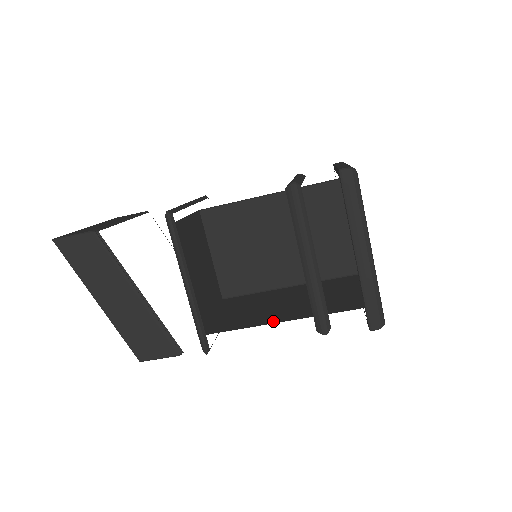
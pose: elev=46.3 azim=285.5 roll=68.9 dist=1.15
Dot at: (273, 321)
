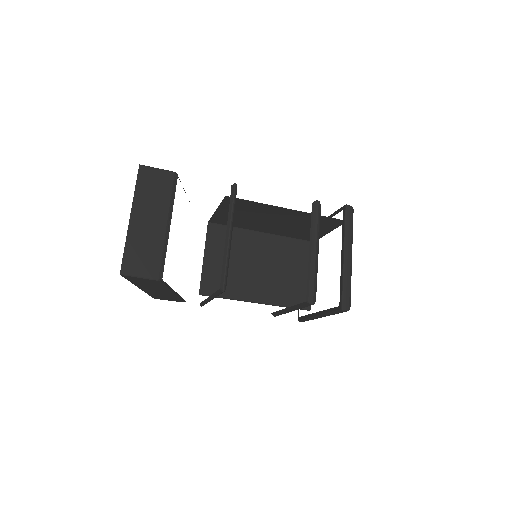
Dot at: (249, 298)
